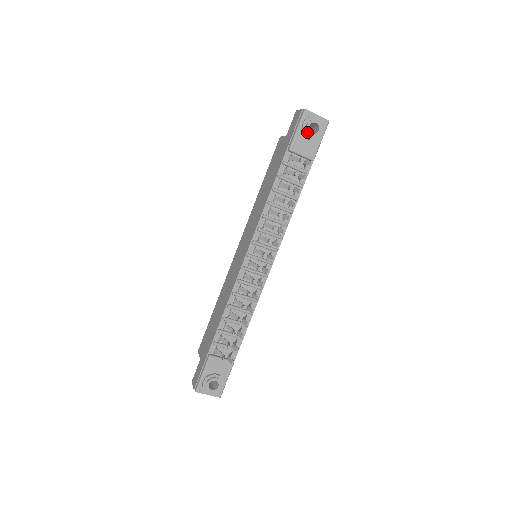
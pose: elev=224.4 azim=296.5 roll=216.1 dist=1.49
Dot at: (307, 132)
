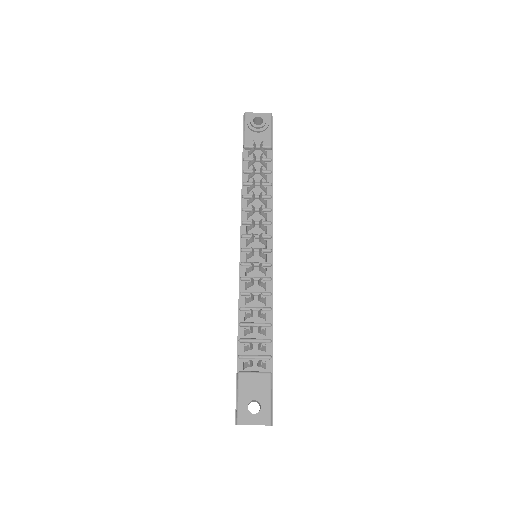
Dot at: (253, 126)
